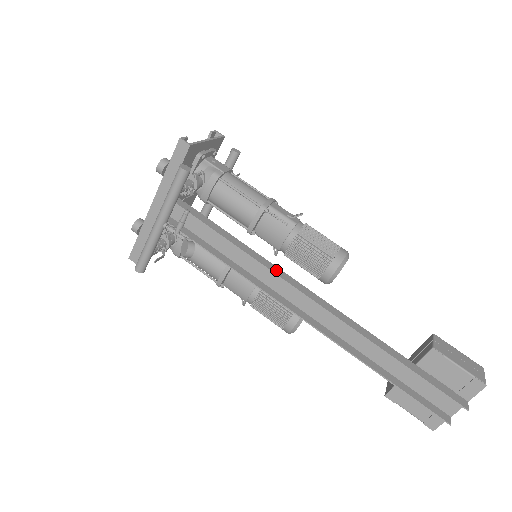
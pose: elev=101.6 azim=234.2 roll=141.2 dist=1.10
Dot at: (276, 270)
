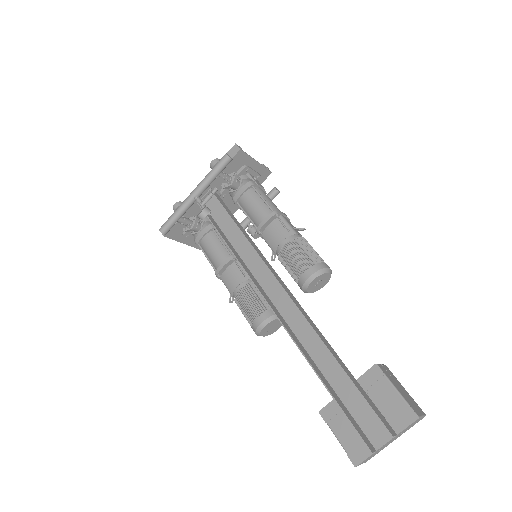
Dot at: (265, 260)
